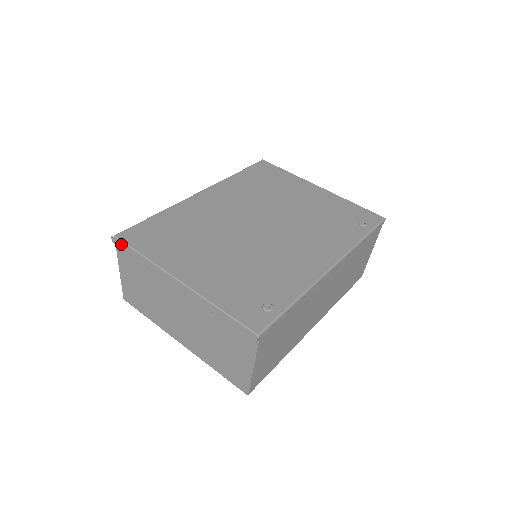
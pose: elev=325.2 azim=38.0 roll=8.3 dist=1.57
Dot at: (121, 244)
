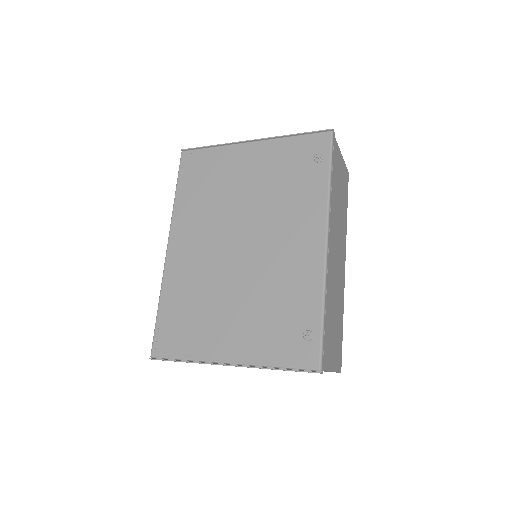
Dot at: (162, 360)
